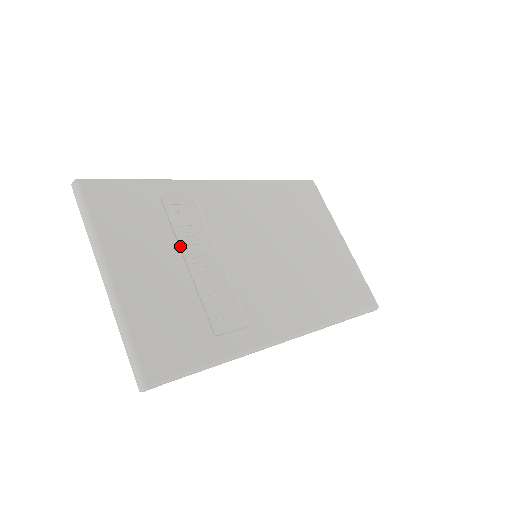
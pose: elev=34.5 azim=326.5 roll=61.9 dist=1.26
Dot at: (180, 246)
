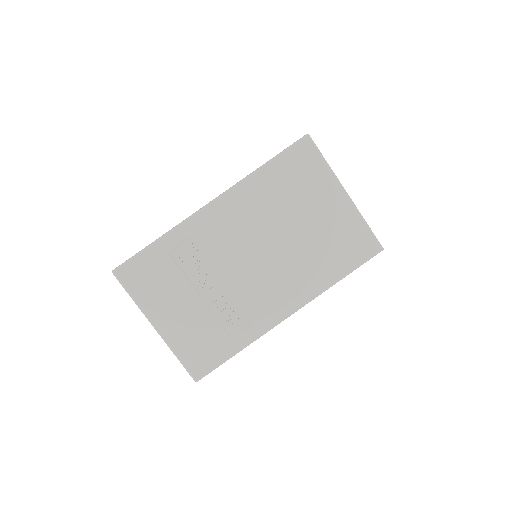
Dot at: (193, 284)
